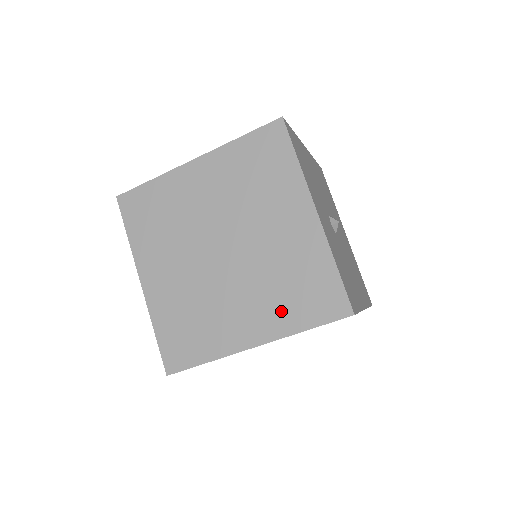
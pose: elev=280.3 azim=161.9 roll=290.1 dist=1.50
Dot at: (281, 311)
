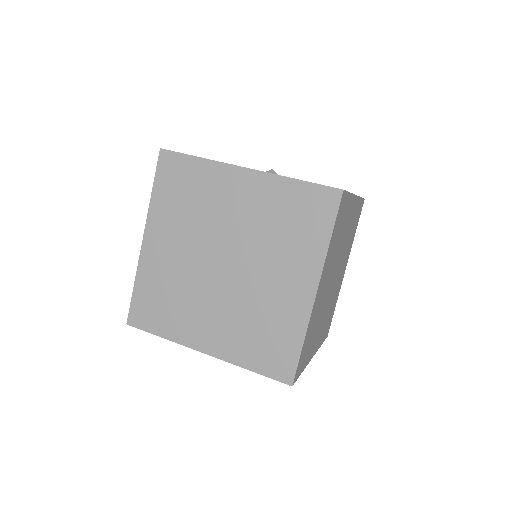
Dot at: (302, 249)
